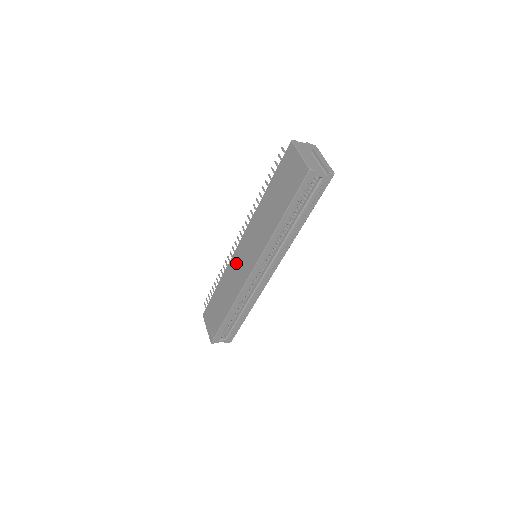
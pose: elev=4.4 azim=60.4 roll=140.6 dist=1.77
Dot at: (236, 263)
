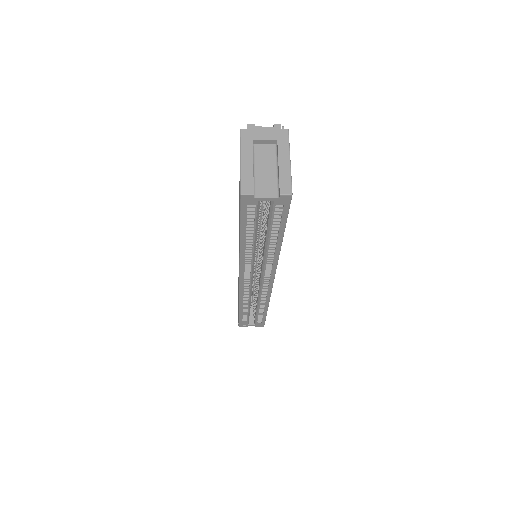
Dot at: occluded
